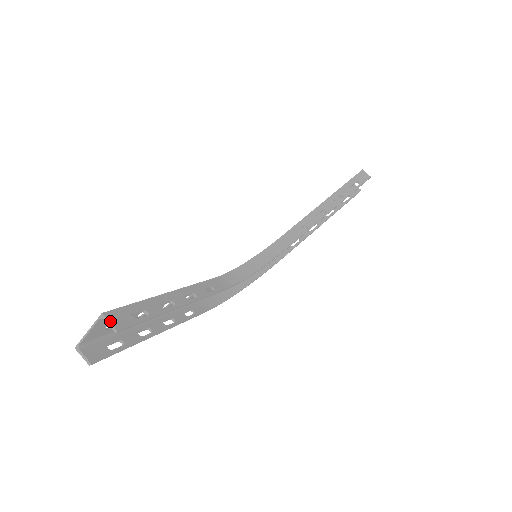
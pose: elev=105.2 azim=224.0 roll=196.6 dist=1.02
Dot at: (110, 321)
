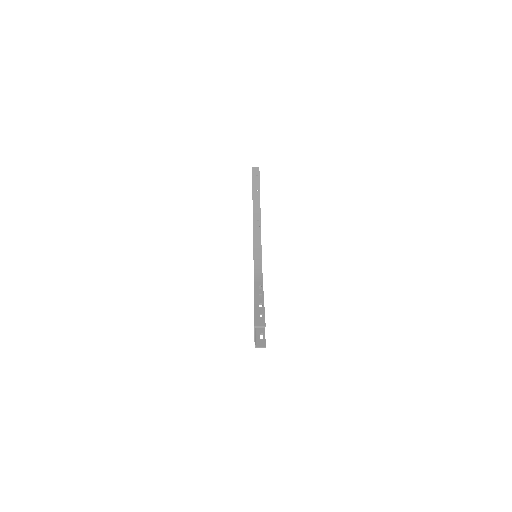
Dot at: (259, 326)
